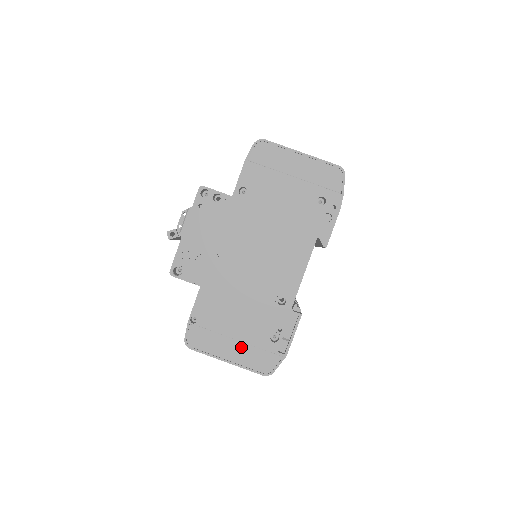
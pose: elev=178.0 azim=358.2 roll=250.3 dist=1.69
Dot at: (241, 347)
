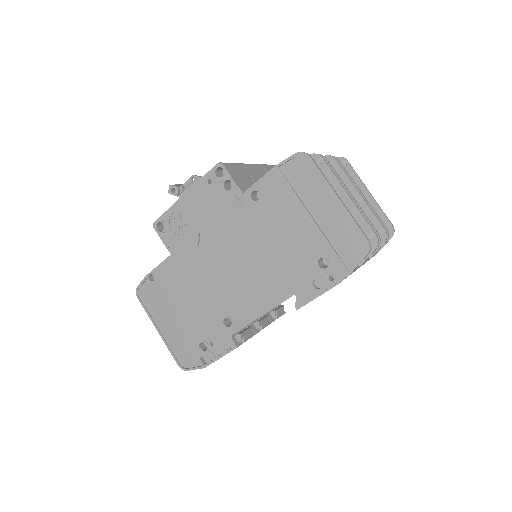
Dot at: (175, 329)
